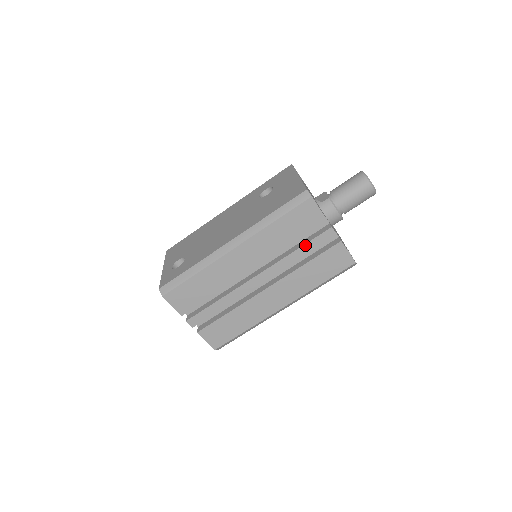
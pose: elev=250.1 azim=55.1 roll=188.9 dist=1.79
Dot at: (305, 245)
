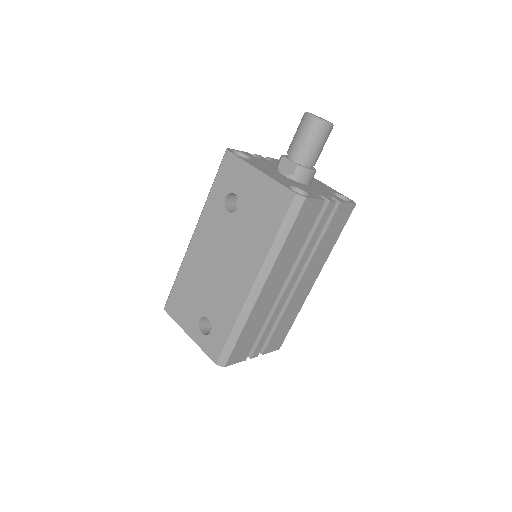
Dot at: (315, 232)
